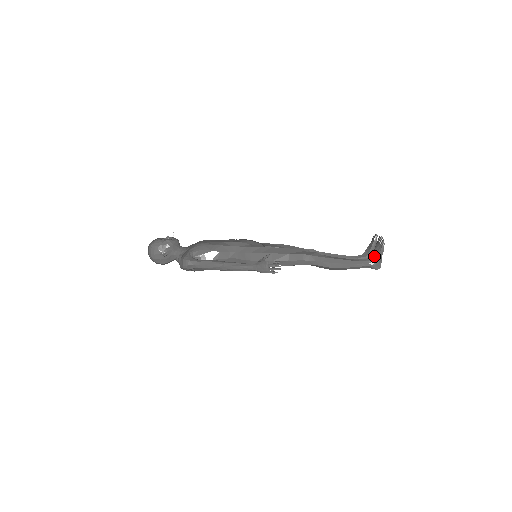
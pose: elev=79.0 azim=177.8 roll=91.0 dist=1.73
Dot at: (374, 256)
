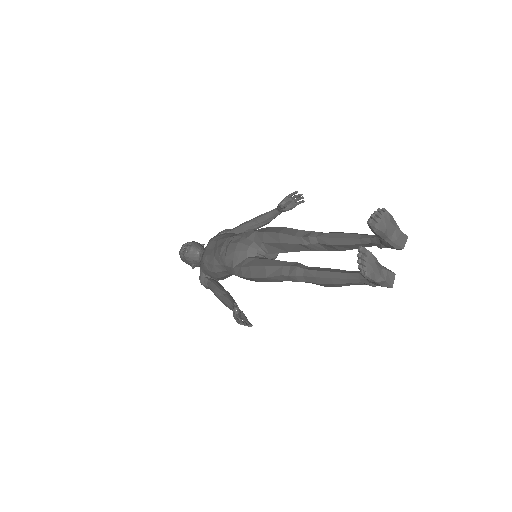
Dot at: occluded
